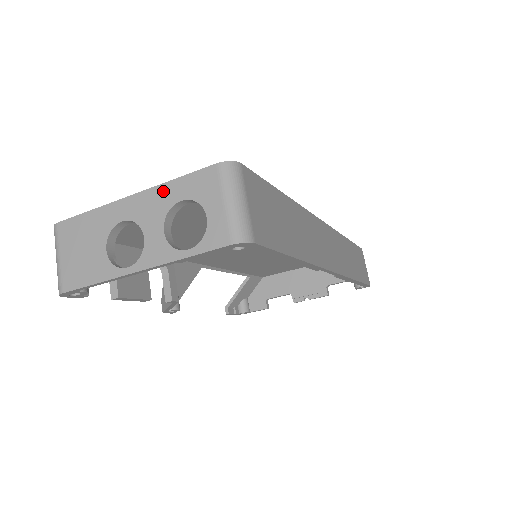
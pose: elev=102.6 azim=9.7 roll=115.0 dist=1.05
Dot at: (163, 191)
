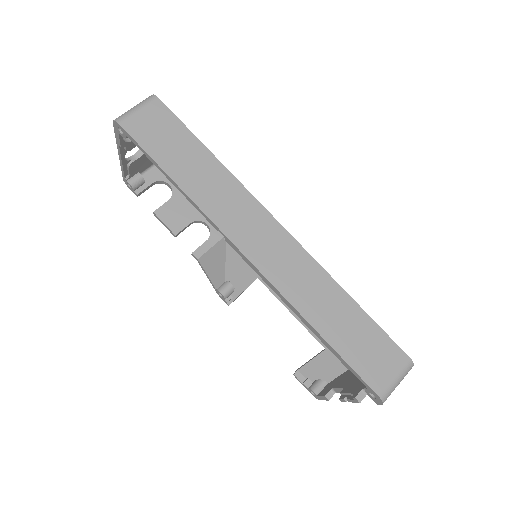
Dot at: occluded
